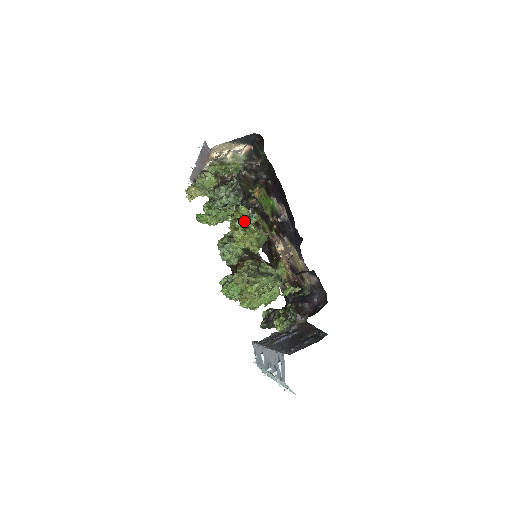
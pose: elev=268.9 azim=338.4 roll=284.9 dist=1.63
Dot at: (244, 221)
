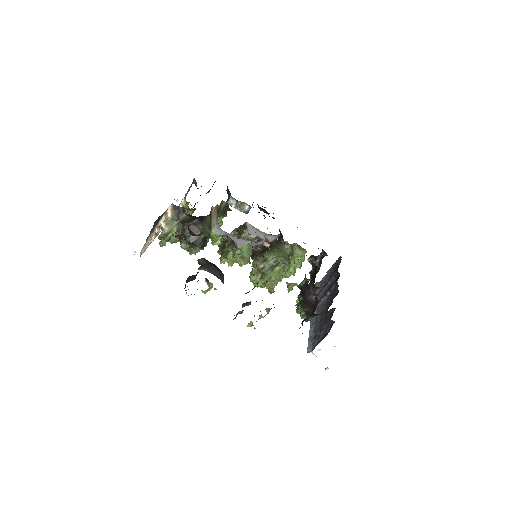
Dot at: (224, 243)
